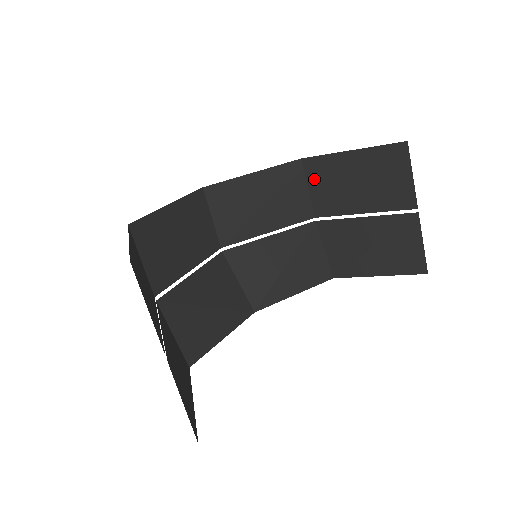
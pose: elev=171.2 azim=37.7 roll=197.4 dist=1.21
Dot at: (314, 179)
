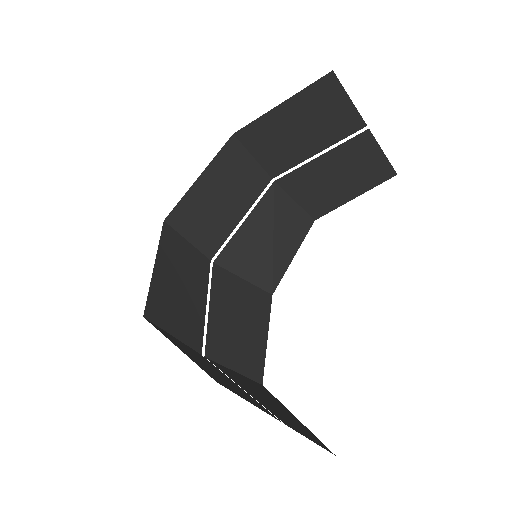
Dot at: (255, 146)
